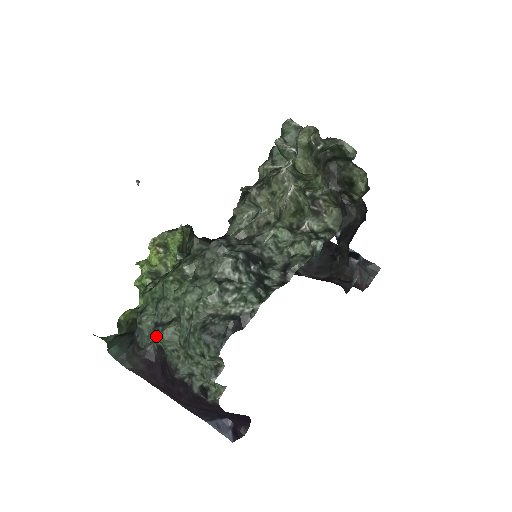
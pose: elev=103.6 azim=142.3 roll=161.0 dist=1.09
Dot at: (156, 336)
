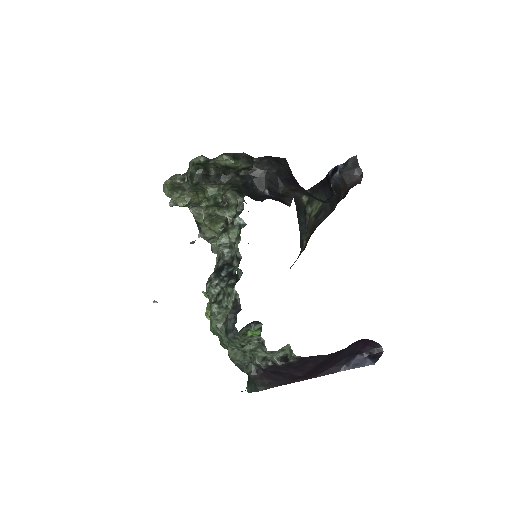
Dot at: occluded
